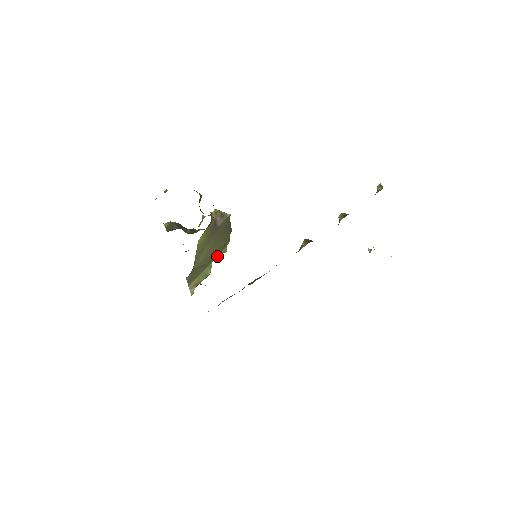
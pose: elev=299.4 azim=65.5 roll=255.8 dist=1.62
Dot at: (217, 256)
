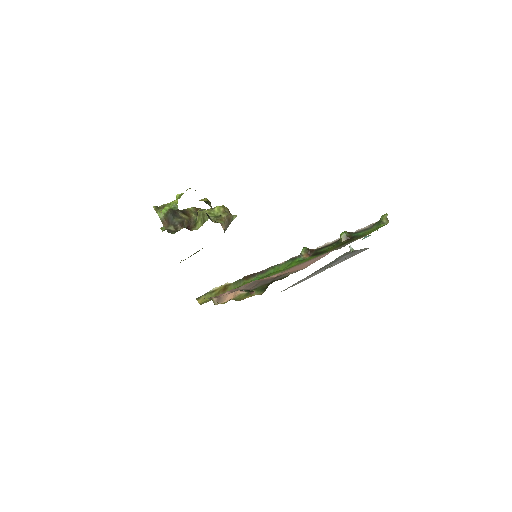
Dot at: occluded
